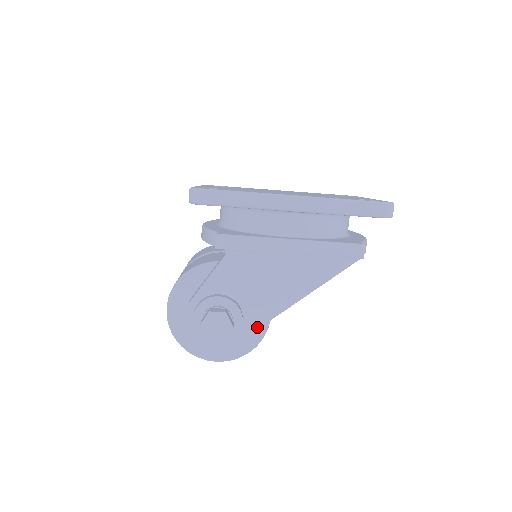
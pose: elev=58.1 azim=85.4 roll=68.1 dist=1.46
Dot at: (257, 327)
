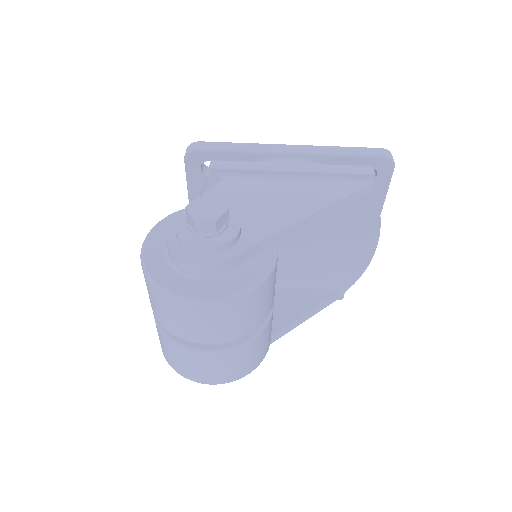
Dot at: (260, 240)
